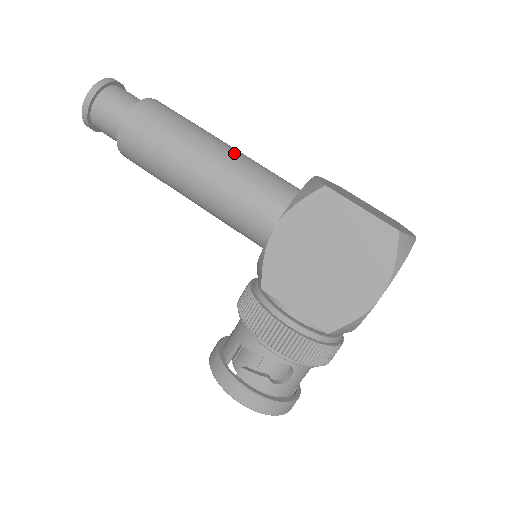
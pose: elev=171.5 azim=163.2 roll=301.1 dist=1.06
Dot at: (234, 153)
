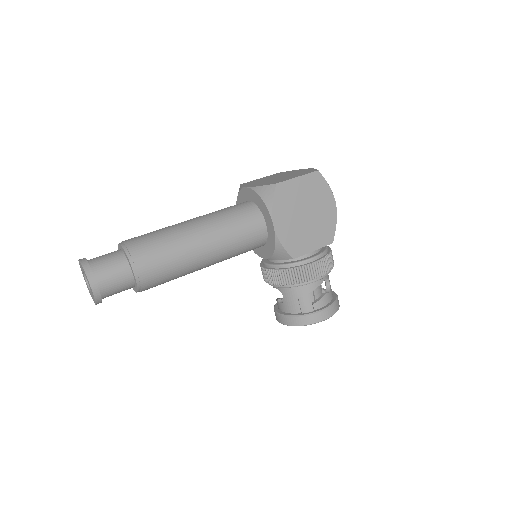
Dot at: (203, 219)
